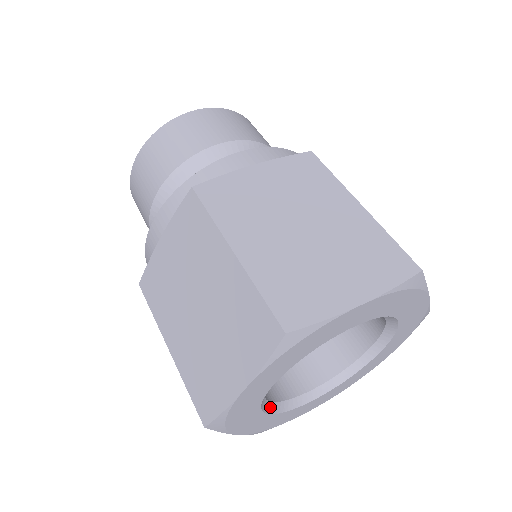
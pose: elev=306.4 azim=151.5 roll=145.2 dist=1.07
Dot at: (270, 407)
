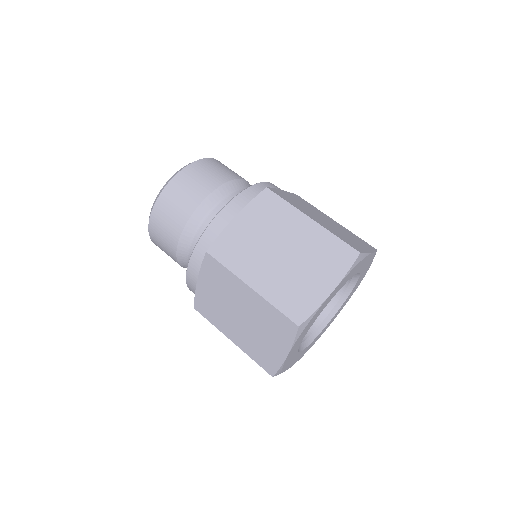
Dot at: occluded
